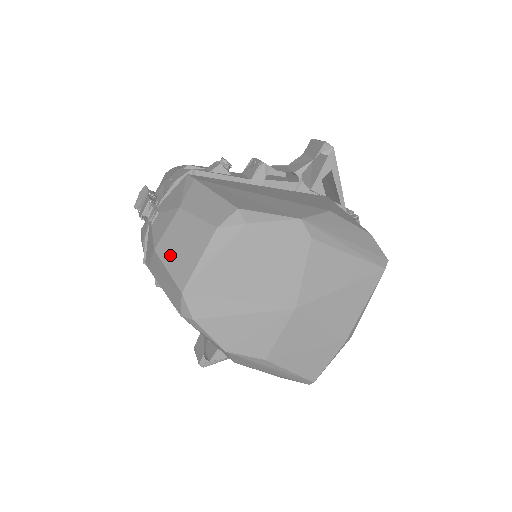
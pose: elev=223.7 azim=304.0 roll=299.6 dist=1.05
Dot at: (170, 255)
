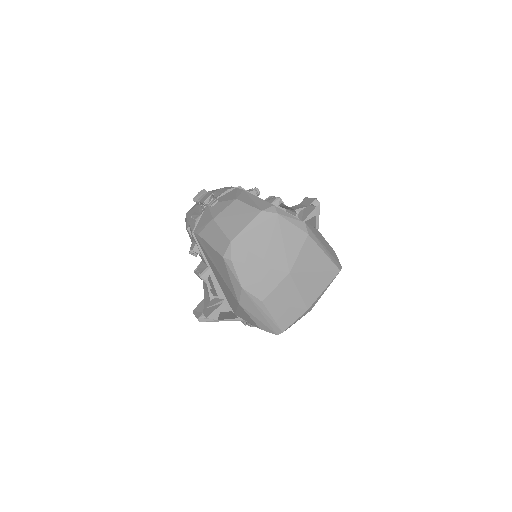
Dot at: (225, 222)
